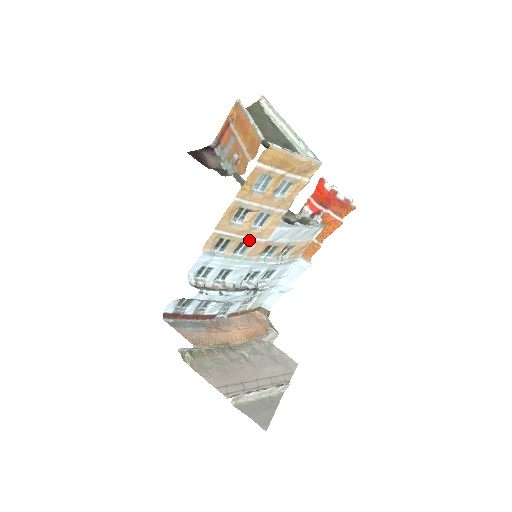
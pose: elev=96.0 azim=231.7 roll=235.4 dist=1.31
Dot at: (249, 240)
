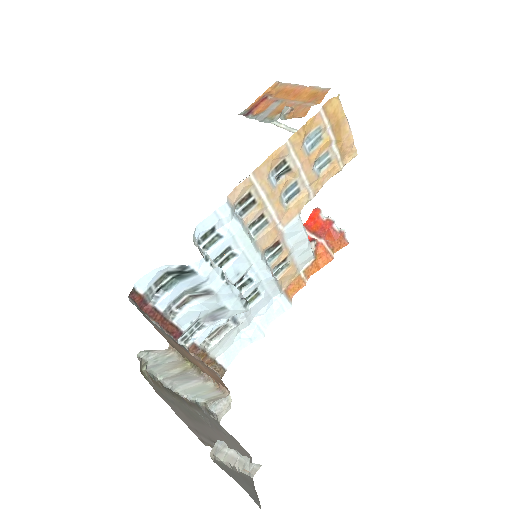
Dot at: (270, 216)
